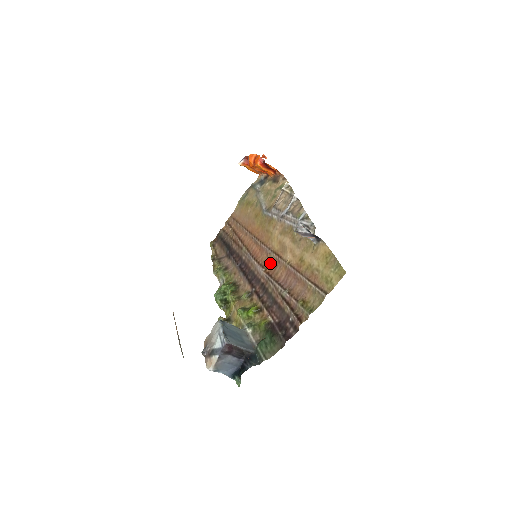
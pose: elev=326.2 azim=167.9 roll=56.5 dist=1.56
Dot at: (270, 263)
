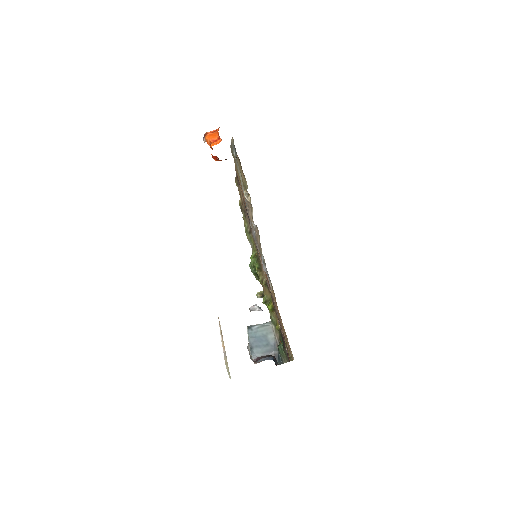
Dot at: occluded
